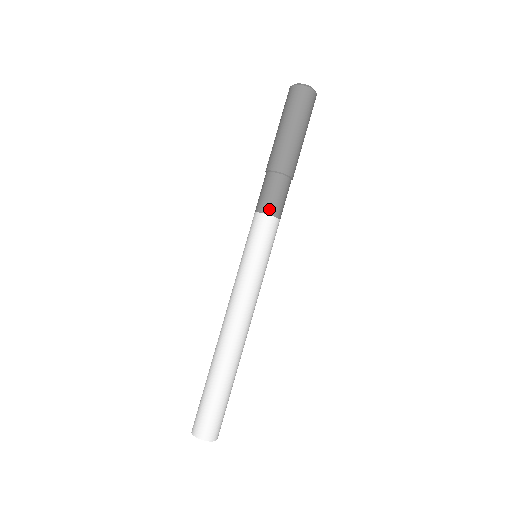
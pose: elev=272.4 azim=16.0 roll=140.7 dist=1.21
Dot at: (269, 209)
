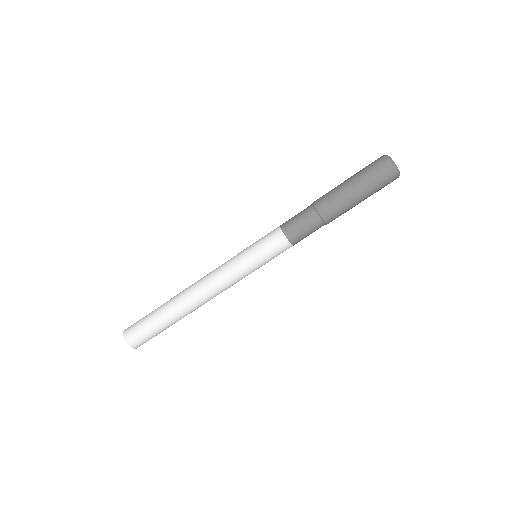
Dot at: (292, 236)
